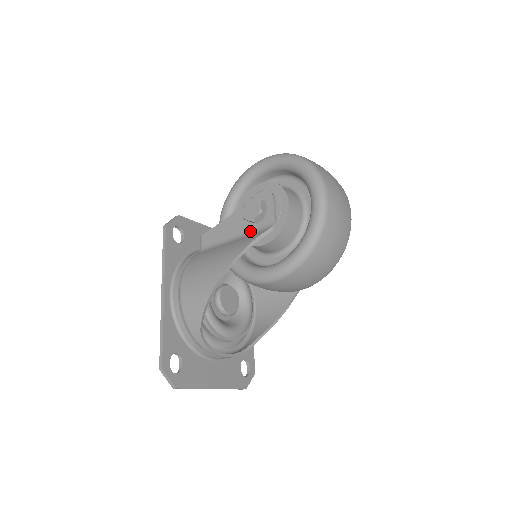
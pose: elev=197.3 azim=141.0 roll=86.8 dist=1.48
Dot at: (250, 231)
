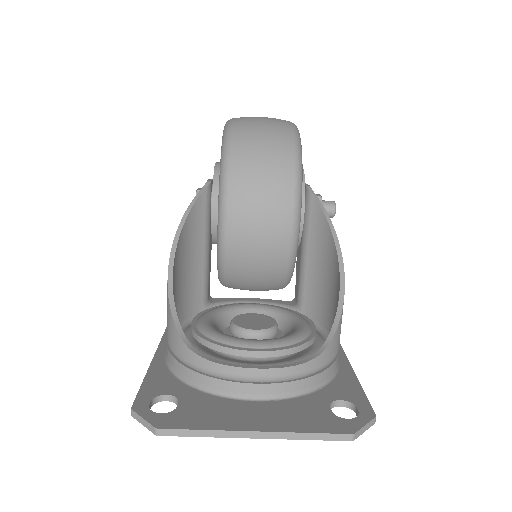
Dot at: occluded
